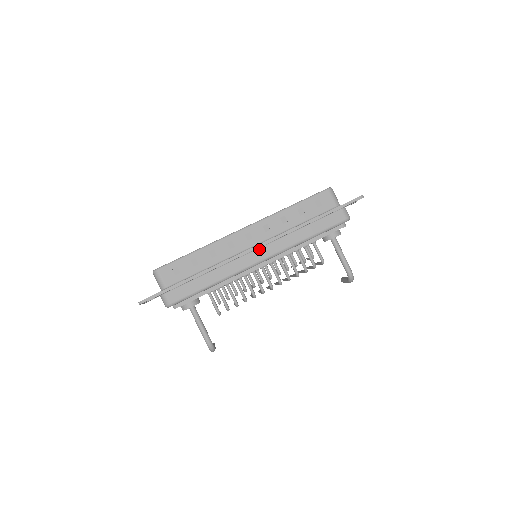
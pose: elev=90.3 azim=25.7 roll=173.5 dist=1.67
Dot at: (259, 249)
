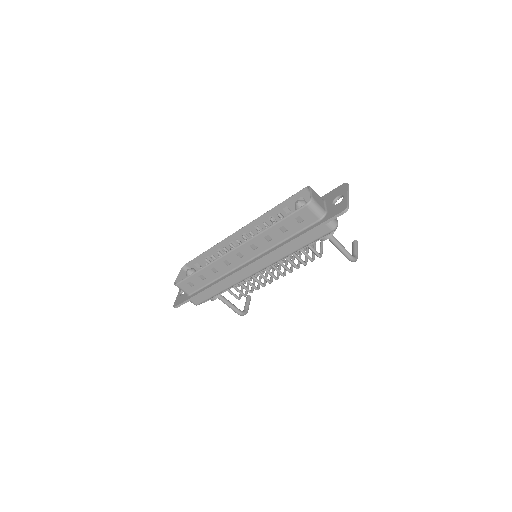
Dot at: (252, 265)
